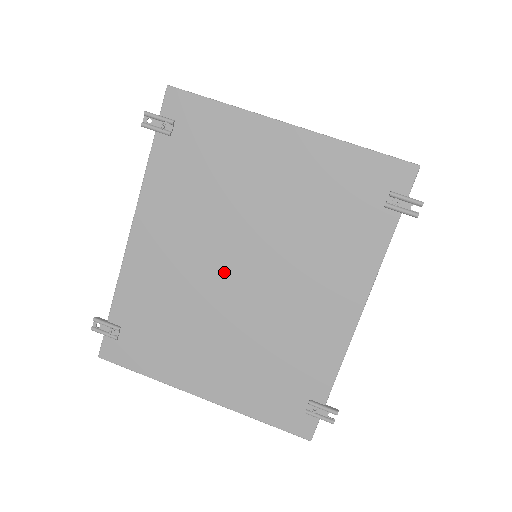
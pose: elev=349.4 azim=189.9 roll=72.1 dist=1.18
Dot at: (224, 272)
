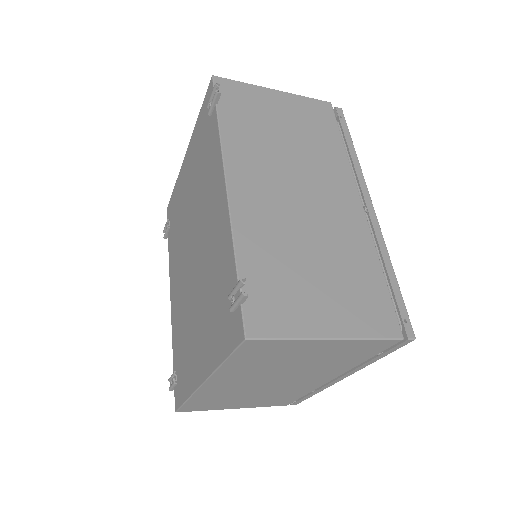
Dot at: (189, 265)
